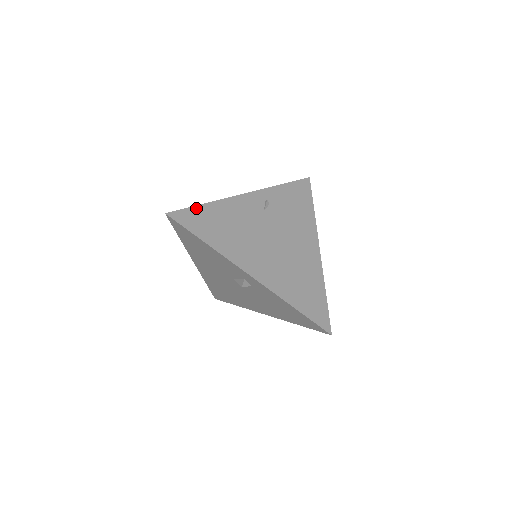
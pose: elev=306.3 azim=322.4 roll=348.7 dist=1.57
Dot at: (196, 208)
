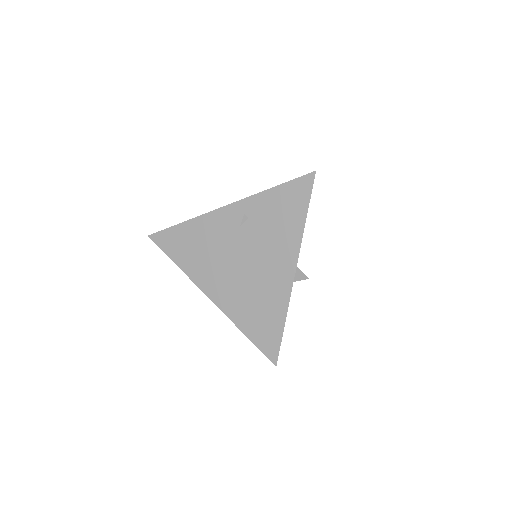
Dot at: (173, 228)
